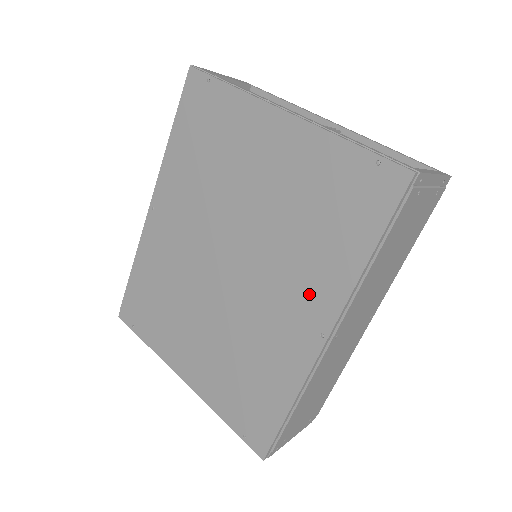
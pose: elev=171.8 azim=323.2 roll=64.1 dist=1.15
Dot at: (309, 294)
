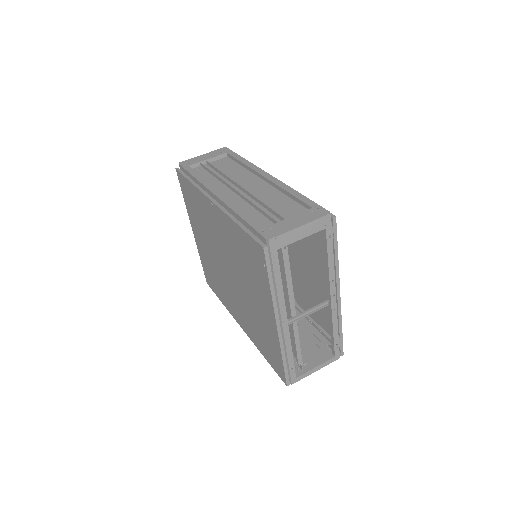
Dot at: (244, 321)
